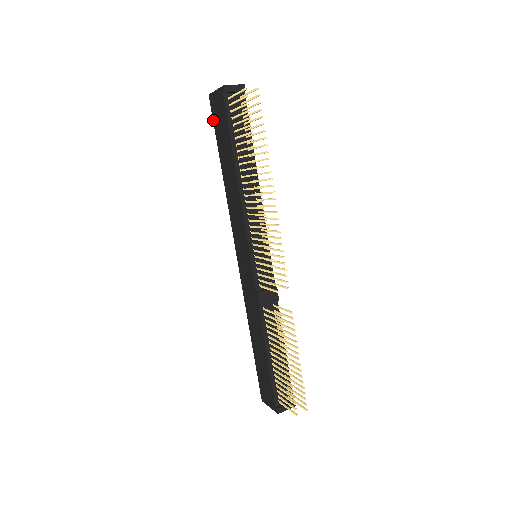
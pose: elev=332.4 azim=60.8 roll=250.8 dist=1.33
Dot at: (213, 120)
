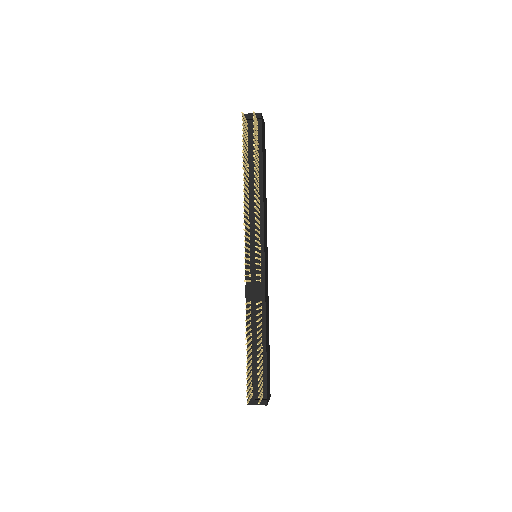
Dot at: occluded
